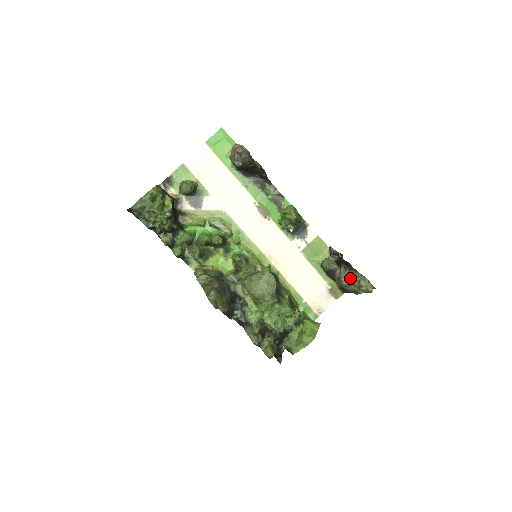
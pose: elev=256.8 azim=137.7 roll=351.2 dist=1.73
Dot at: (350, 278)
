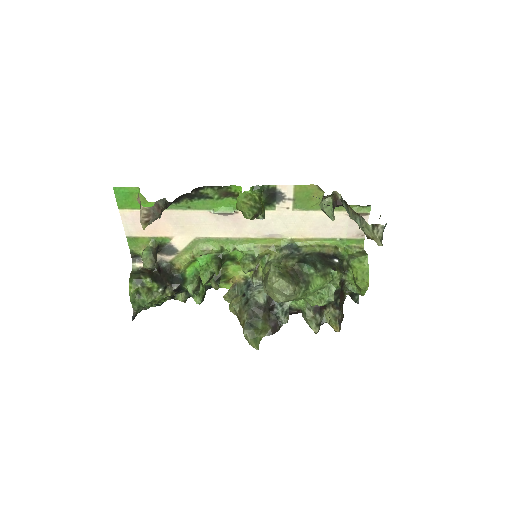
Dot at: occluded
